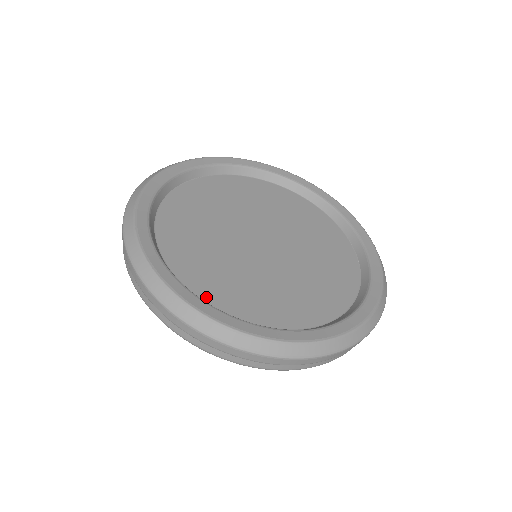
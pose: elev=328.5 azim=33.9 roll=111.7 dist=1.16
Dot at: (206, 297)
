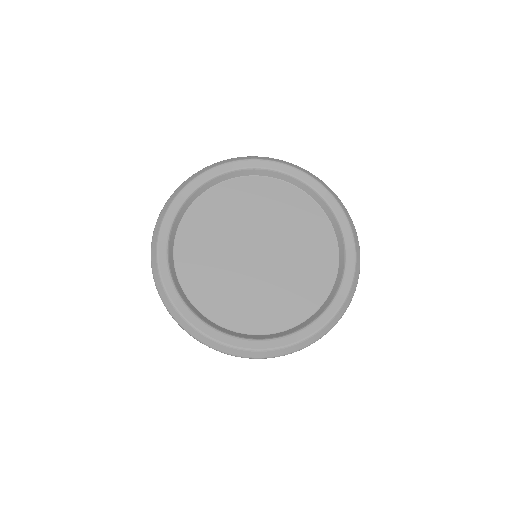
Dot at: (179, 267)
